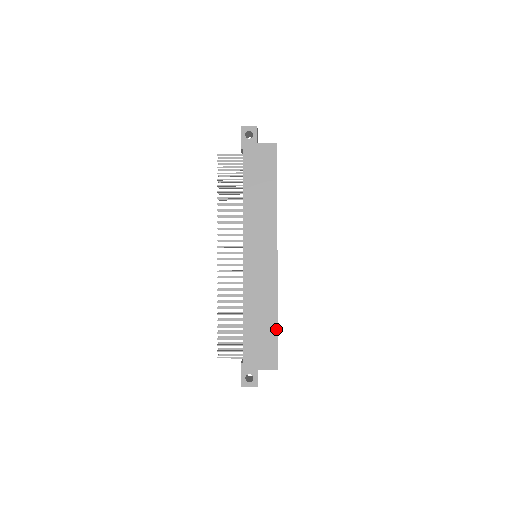
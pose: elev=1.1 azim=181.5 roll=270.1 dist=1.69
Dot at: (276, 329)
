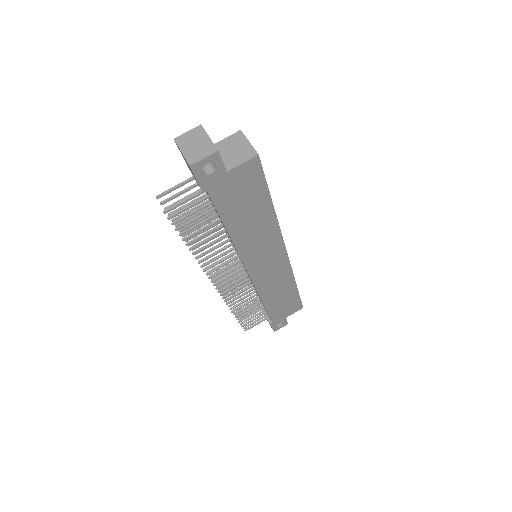
Dot at: (297, 292)
